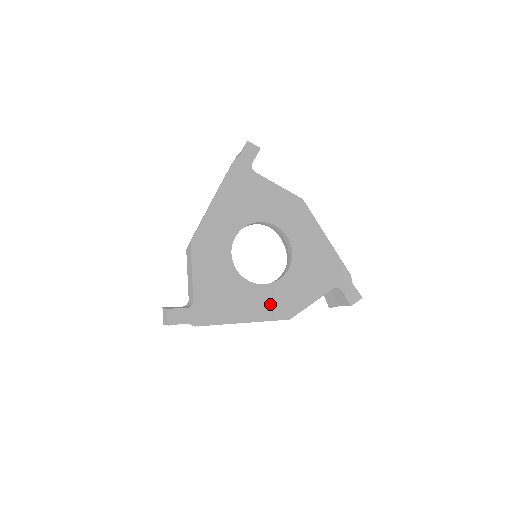
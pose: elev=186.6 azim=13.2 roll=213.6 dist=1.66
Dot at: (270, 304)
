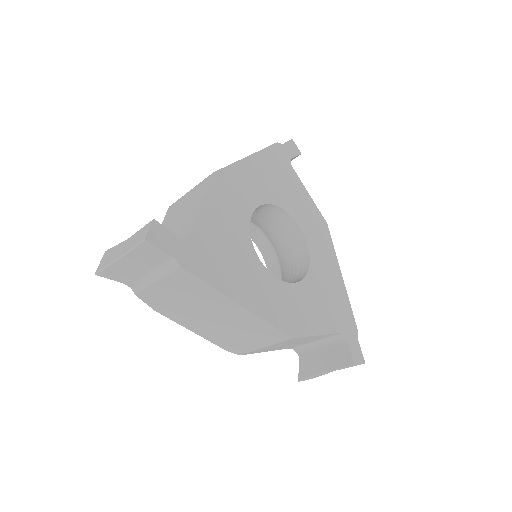
Dot at: (276, 304)
